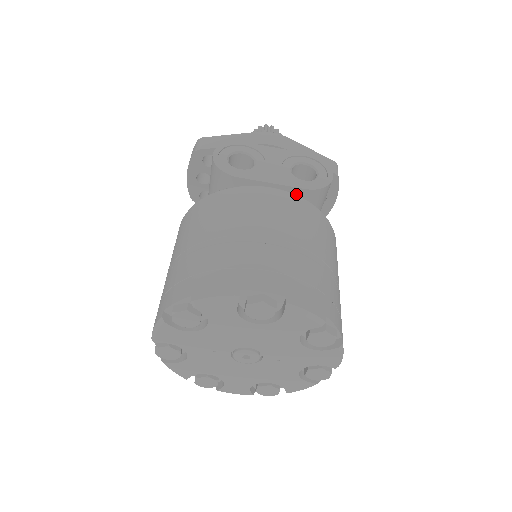
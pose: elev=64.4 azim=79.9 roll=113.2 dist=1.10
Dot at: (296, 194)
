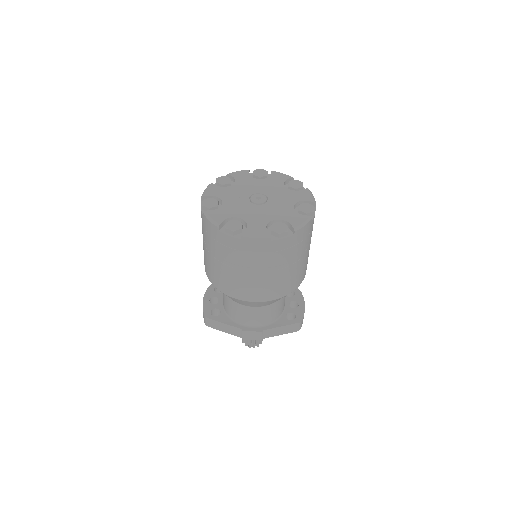
Dot at: occluded
